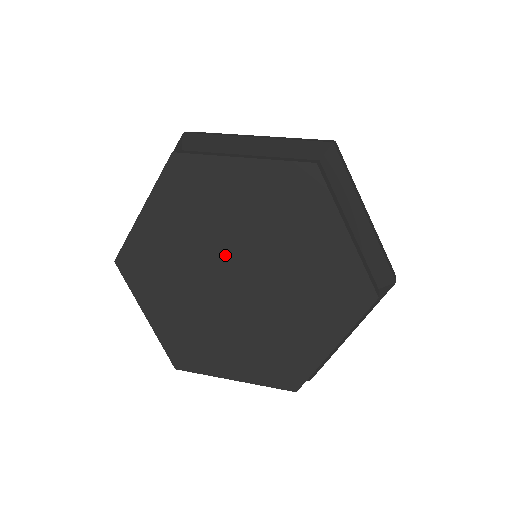
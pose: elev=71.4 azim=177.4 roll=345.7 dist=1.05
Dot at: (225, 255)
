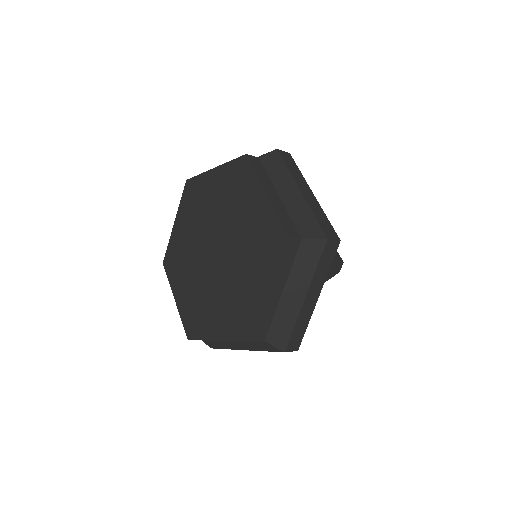
Dot at: (221, 234)
